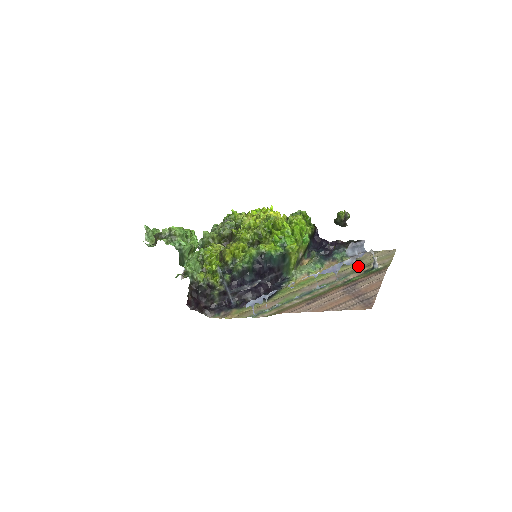
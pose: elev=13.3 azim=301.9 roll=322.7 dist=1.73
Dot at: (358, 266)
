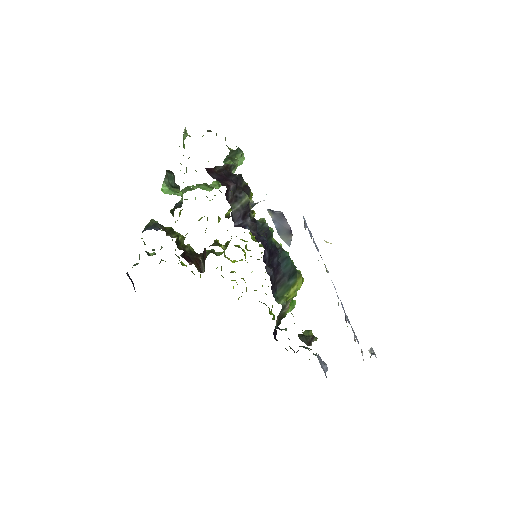
Dot at: occluded
